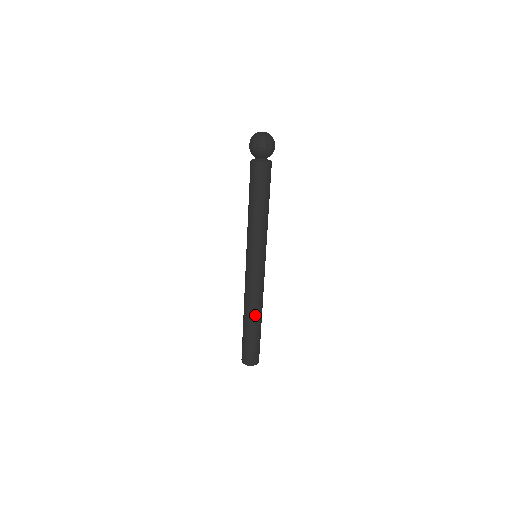
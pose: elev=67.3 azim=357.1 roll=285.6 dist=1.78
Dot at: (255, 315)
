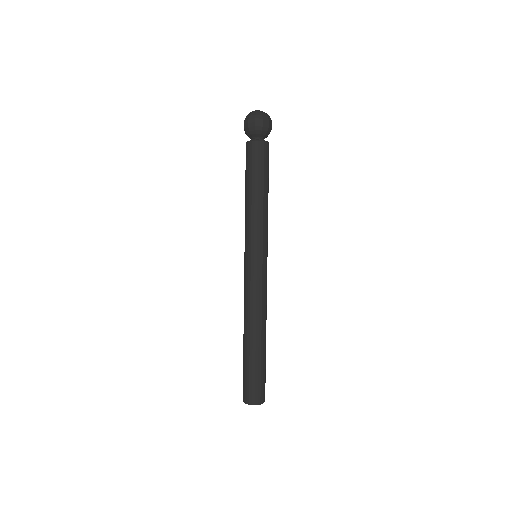
Dot at: (258, 331)
